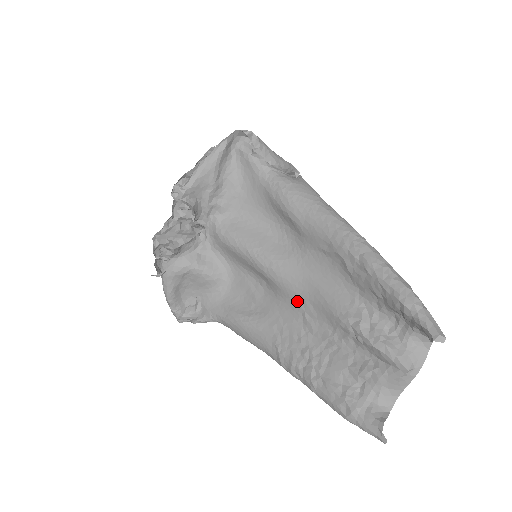
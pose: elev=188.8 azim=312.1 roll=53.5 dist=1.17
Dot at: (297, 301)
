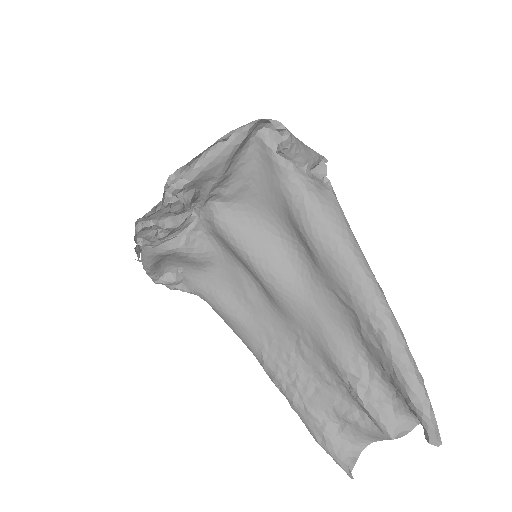
Dot at: (294, 325)
